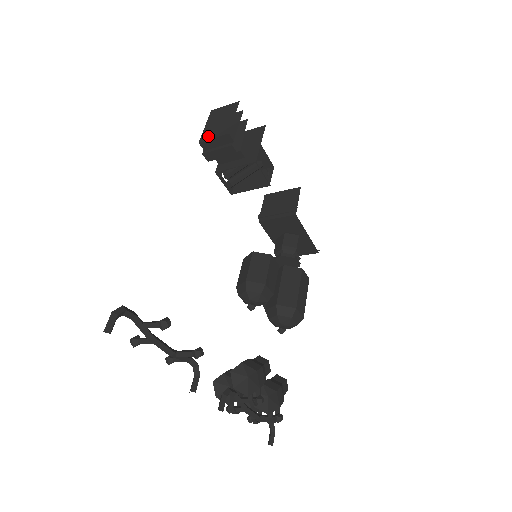
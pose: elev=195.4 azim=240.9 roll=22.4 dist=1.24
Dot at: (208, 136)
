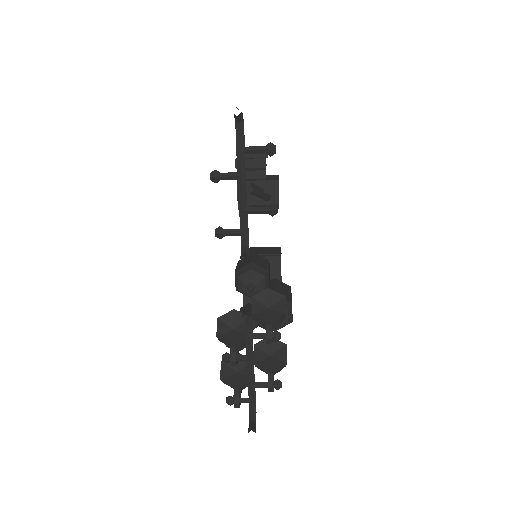
Dot at: occluded
